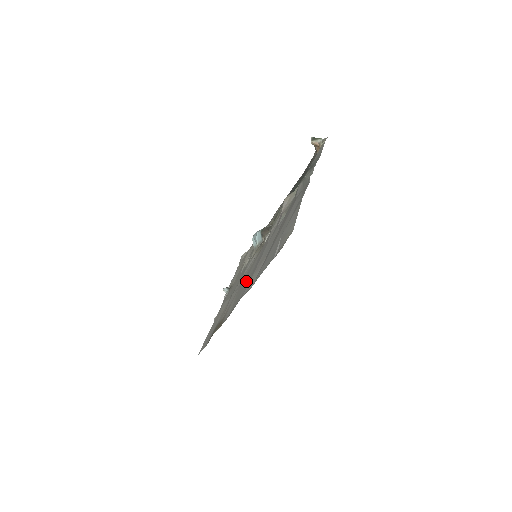
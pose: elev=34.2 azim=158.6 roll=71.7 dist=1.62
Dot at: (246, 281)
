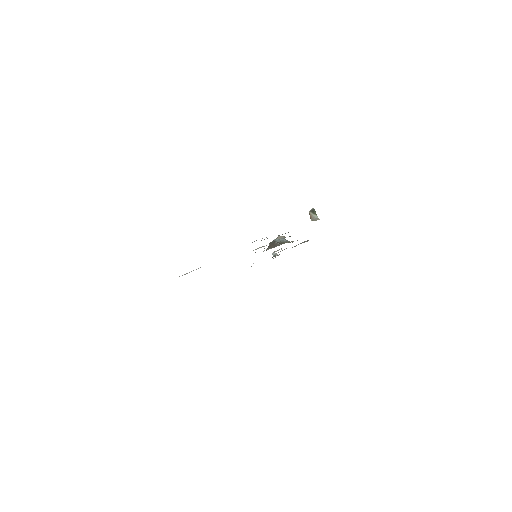
Dot at: occluded
